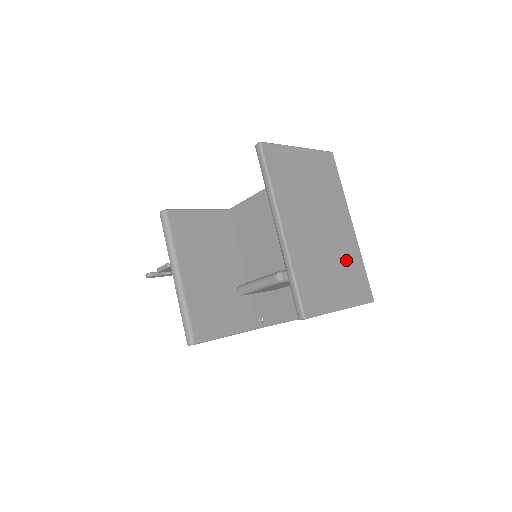
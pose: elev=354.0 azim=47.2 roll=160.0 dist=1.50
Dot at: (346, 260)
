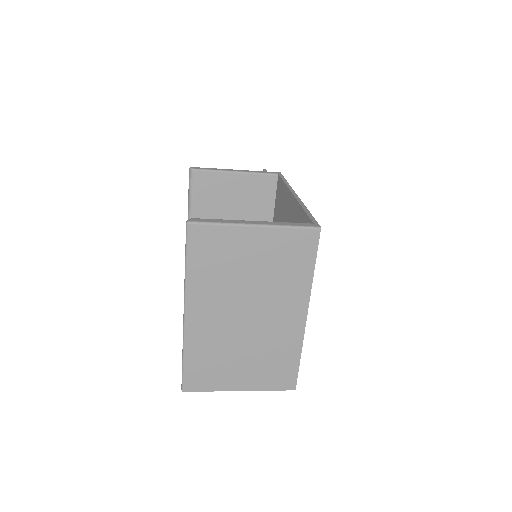
Dot at: (272, 350)
